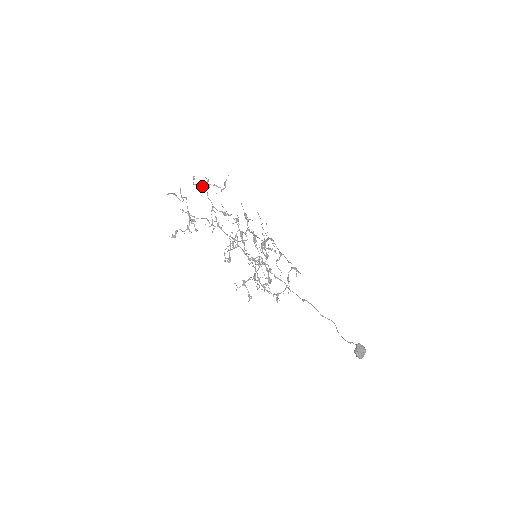
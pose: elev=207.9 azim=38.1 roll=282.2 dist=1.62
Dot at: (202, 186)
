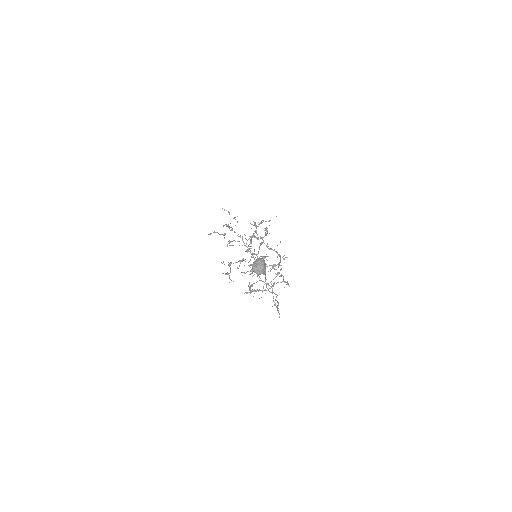
Dot at: (255, 223)
